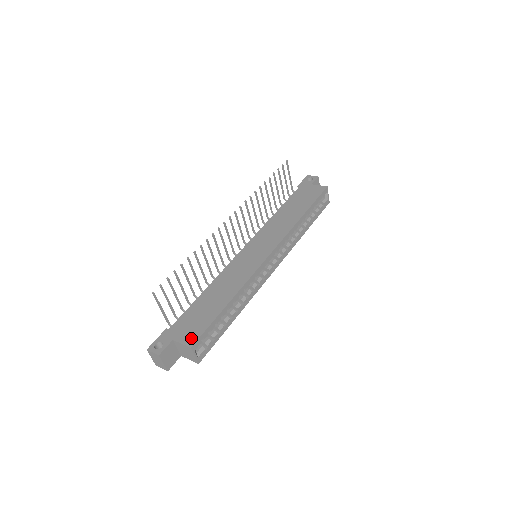
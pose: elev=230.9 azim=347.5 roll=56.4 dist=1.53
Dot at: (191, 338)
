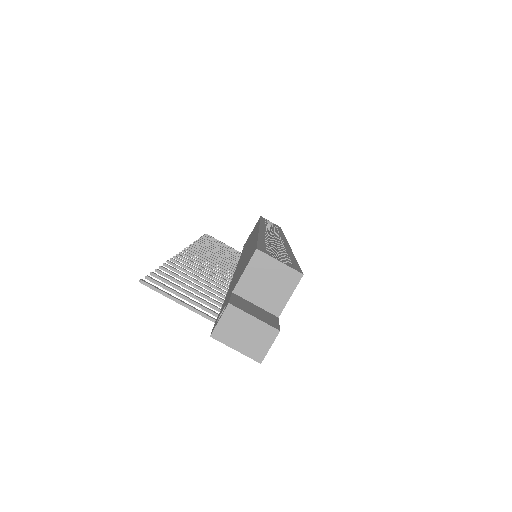
Dot at: (249, 259)
